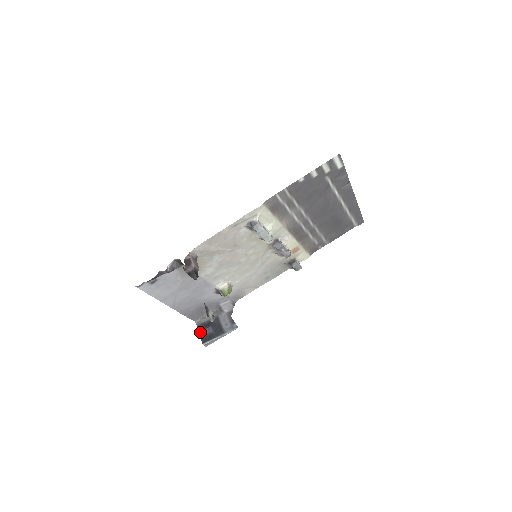
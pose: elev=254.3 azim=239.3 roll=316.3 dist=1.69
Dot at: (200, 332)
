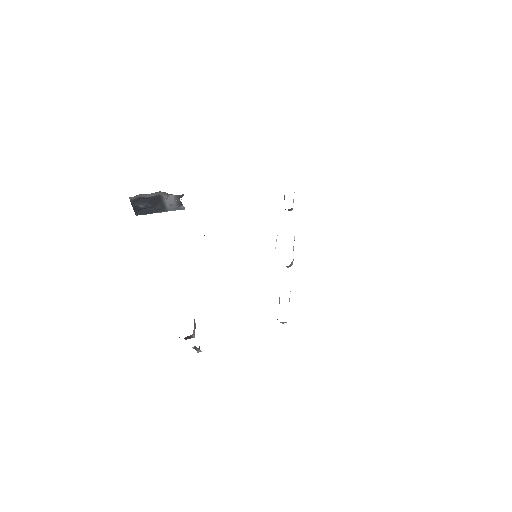
Dot at: (134, 206)
